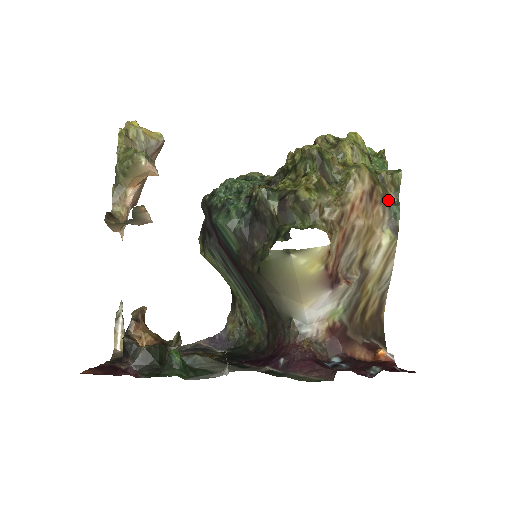
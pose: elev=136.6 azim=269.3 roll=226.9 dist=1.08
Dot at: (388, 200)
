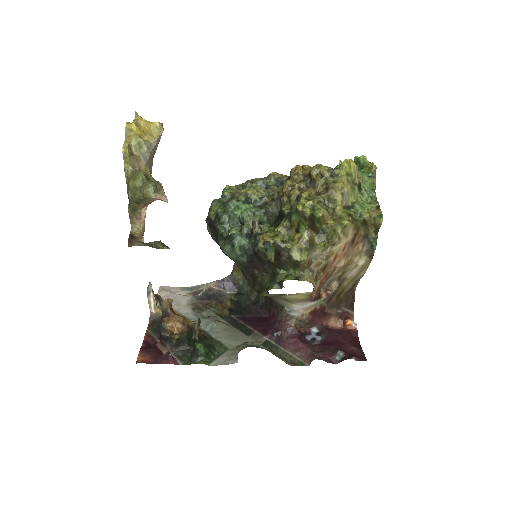
Dot at: (368, 236)
